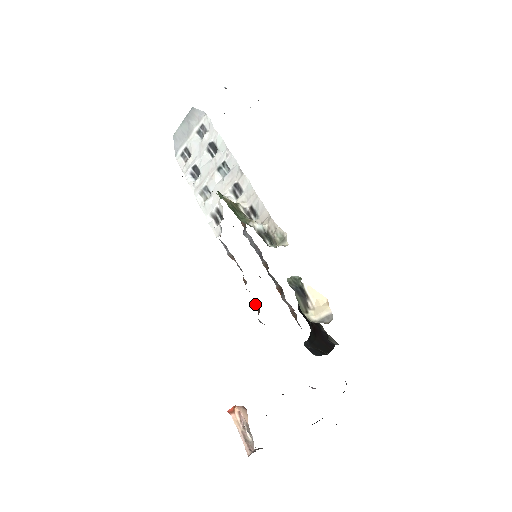
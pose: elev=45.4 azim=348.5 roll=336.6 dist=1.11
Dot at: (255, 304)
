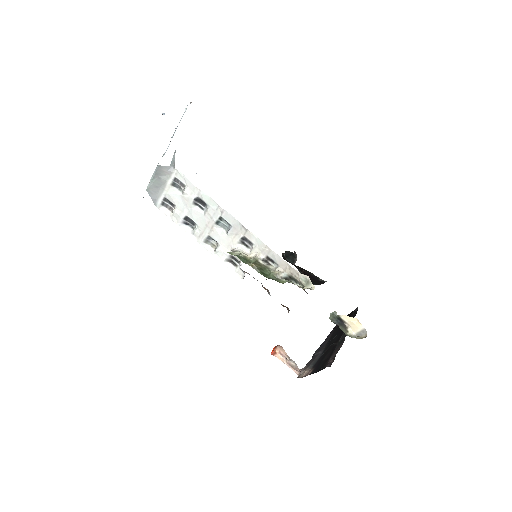
Dot at: (283, 305)
